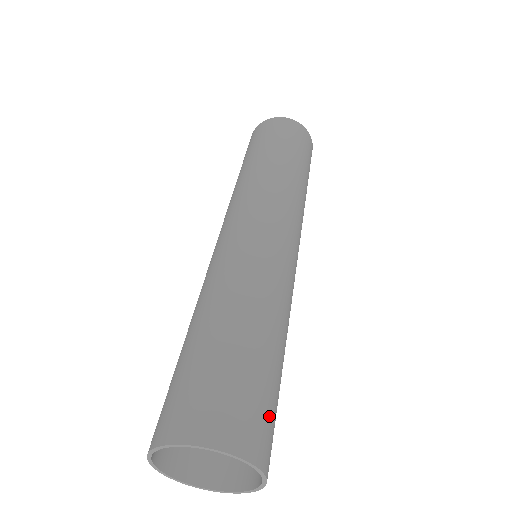
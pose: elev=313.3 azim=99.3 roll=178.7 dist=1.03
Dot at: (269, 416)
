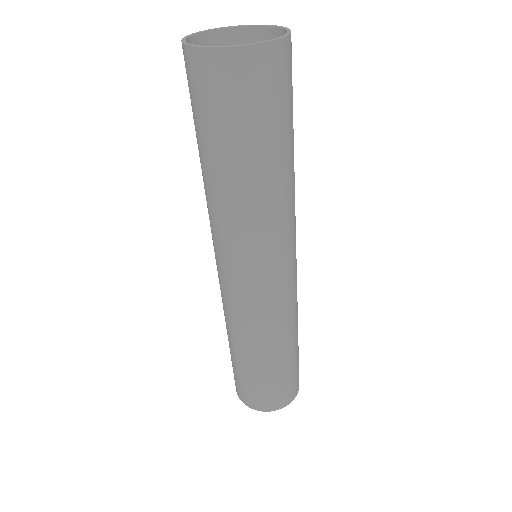
Dot at: (298, 373)
